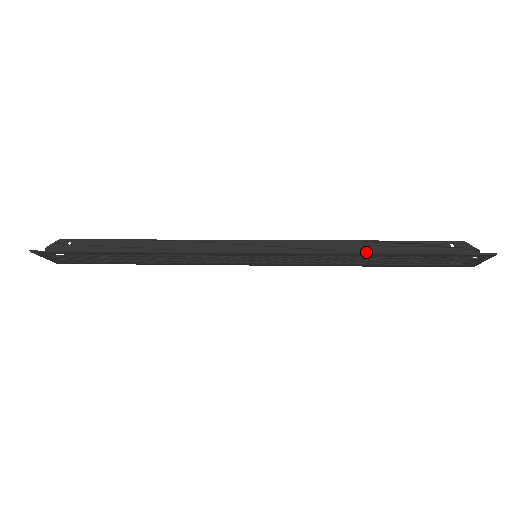
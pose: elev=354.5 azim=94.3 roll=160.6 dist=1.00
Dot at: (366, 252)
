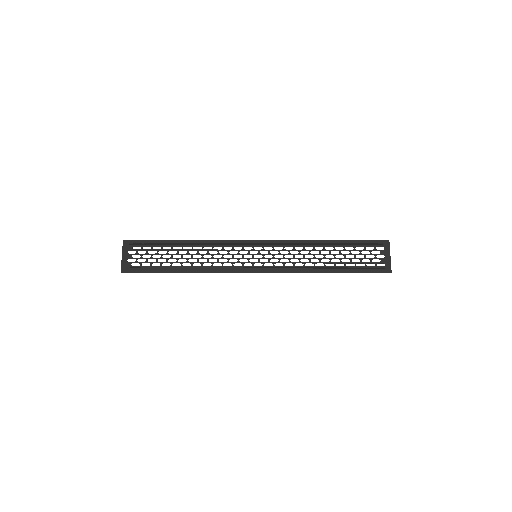
Dot at: (321, 269)
